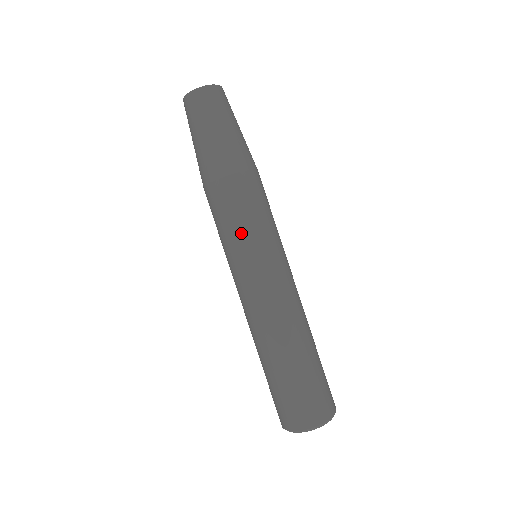
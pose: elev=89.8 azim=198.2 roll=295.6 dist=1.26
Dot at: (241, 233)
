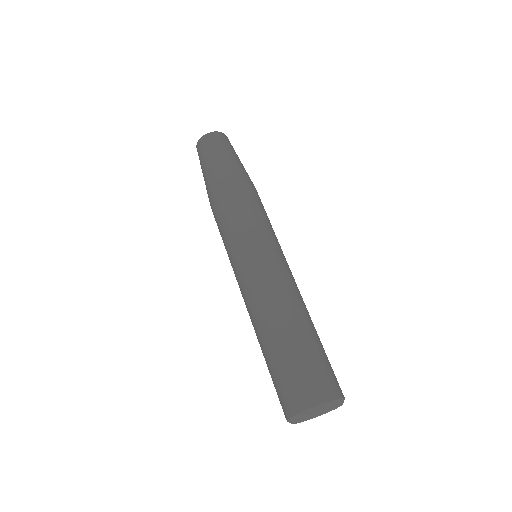
Dot at: (243, 225)
